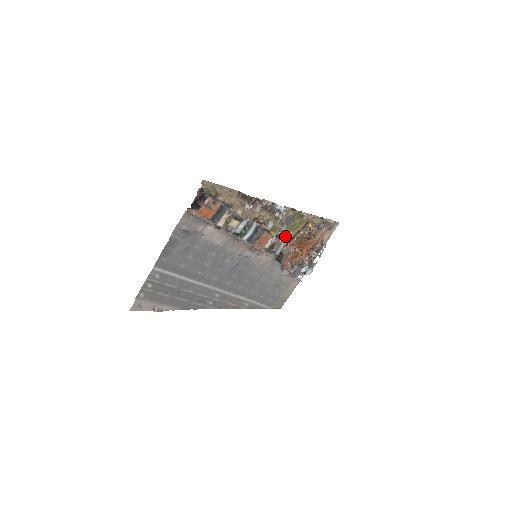
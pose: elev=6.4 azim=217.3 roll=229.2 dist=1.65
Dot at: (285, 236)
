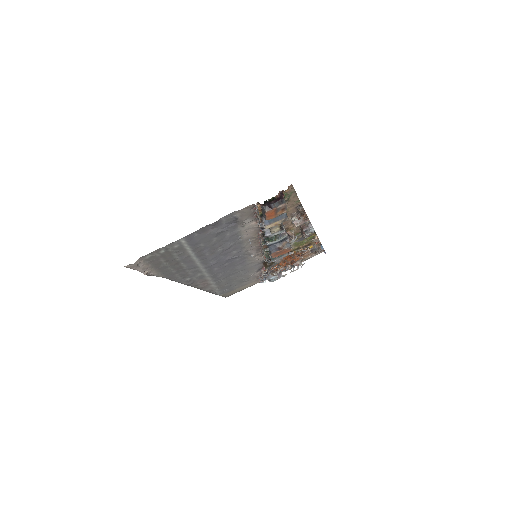
Dot at: occluded
